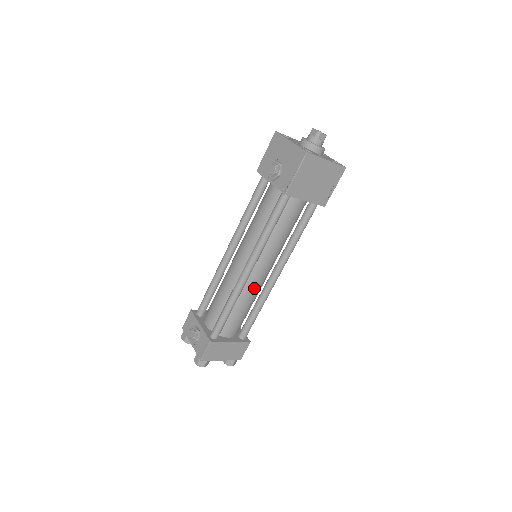
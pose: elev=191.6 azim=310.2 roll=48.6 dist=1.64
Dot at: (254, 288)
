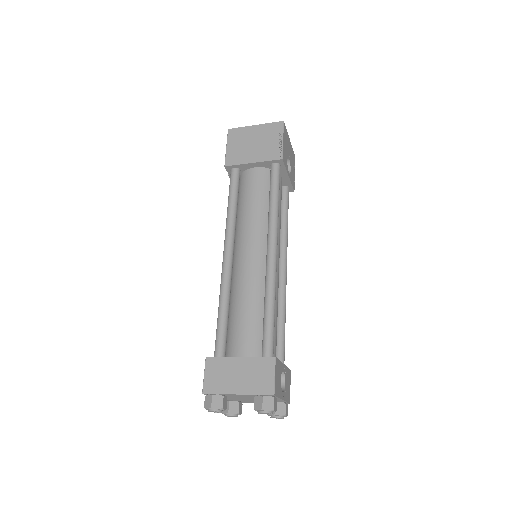
Dot at: (248, 277)
